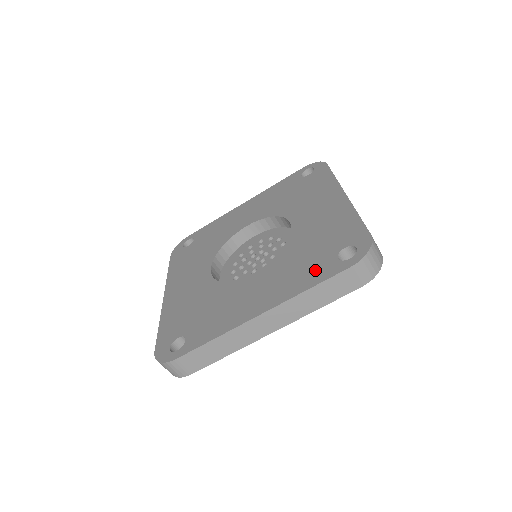
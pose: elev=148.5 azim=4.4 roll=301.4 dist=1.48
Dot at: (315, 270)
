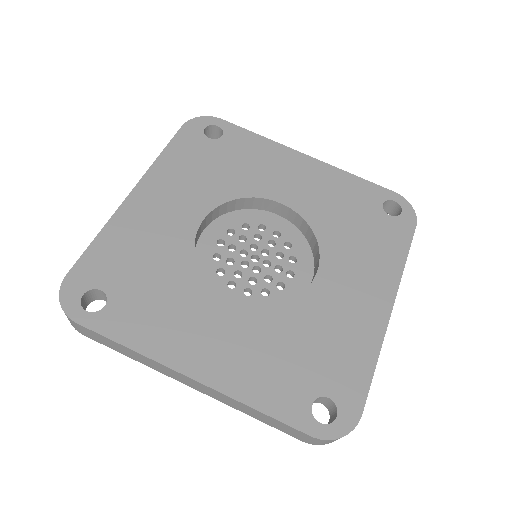
Dot at: (283, 390)
